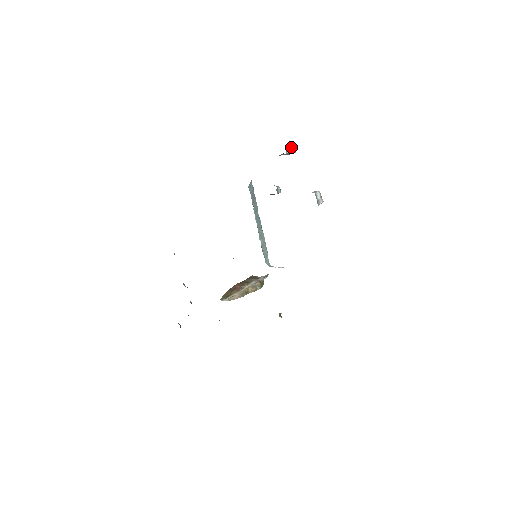
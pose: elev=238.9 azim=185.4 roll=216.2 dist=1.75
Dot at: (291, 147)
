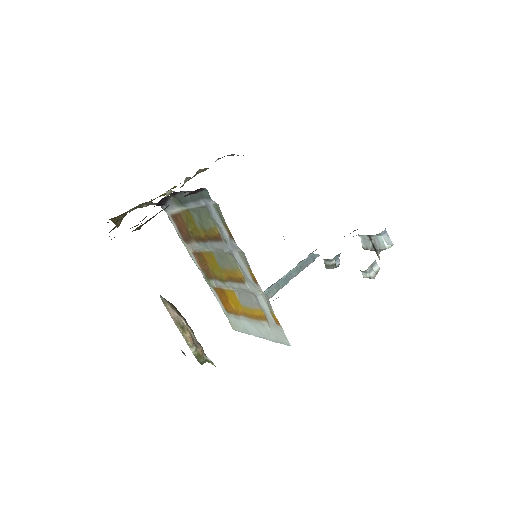
Dot at: (389, 239)
